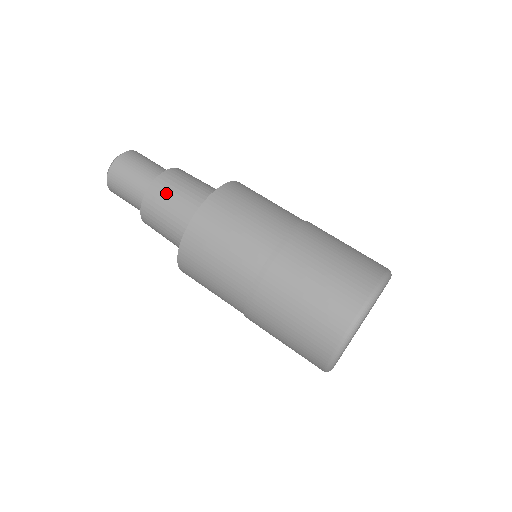
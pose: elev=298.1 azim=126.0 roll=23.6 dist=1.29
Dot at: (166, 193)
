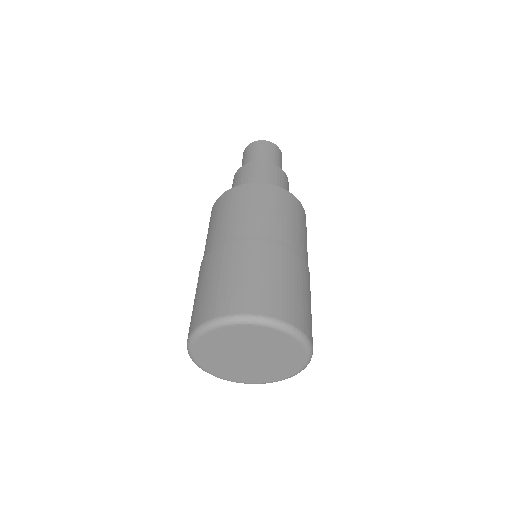
Dot at: (253, 171)
